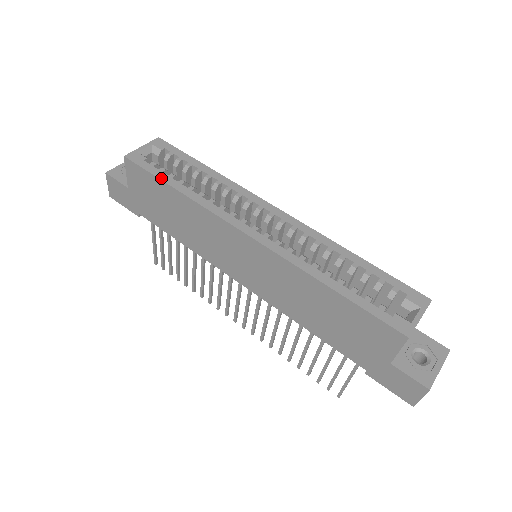
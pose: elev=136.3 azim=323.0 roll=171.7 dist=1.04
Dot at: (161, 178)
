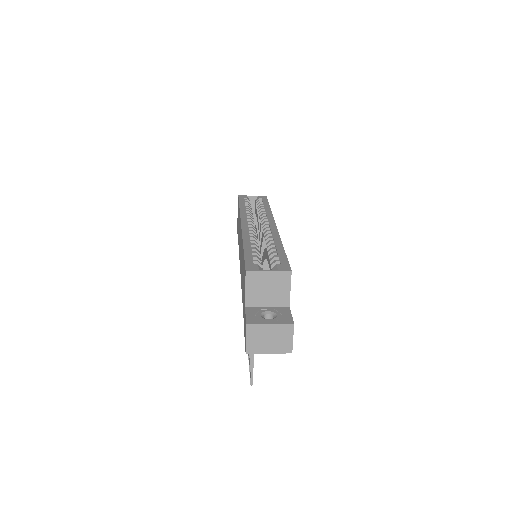
Dot at: (240, 203)
